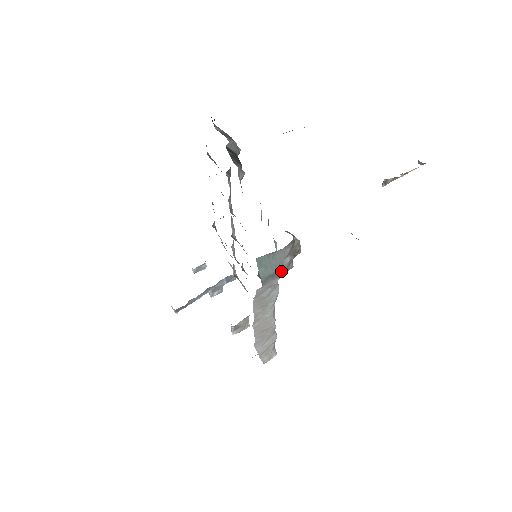
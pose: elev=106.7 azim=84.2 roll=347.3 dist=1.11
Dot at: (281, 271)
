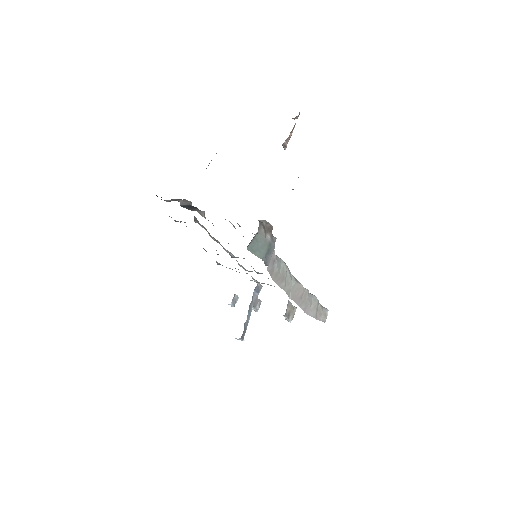
Dot at: (271, 246)
